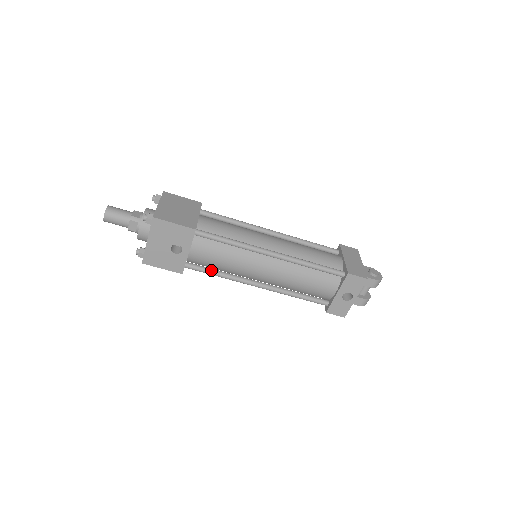
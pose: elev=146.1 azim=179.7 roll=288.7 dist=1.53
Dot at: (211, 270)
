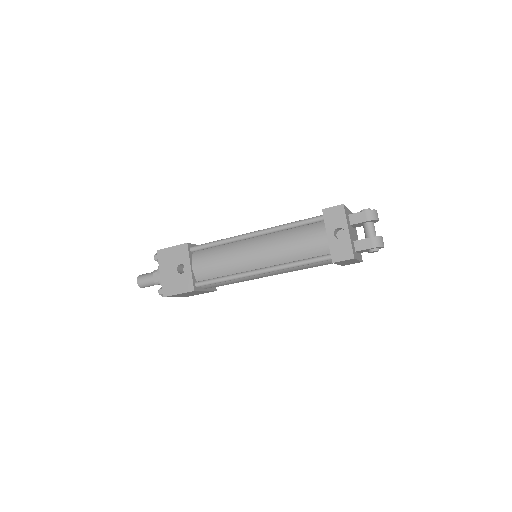
Dot at: (216, 278)
